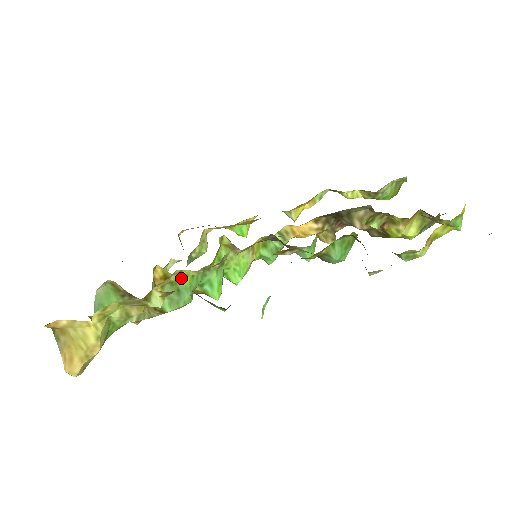
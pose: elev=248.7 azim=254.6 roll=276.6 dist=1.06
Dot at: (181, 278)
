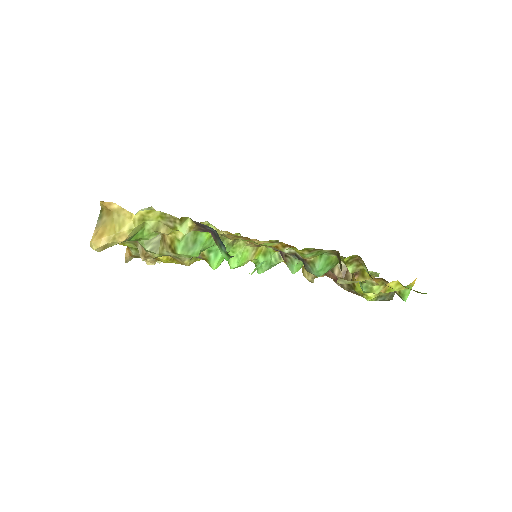
Dot at: (204, 232)
